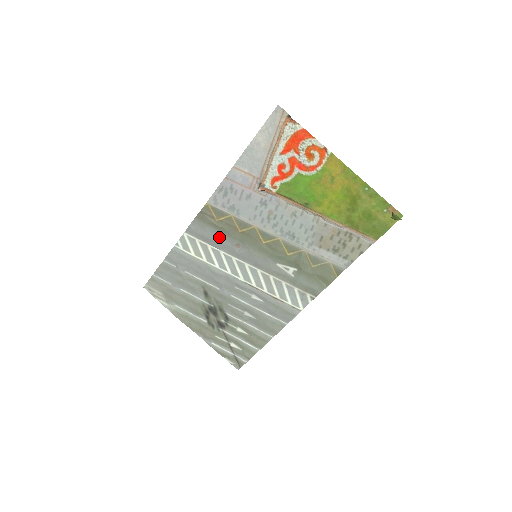
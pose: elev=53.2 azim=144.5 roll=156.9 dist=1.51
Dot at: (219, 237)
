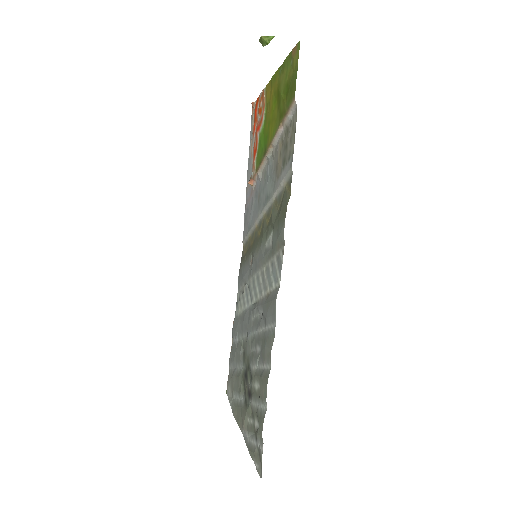
Dot at: (245, 268)
